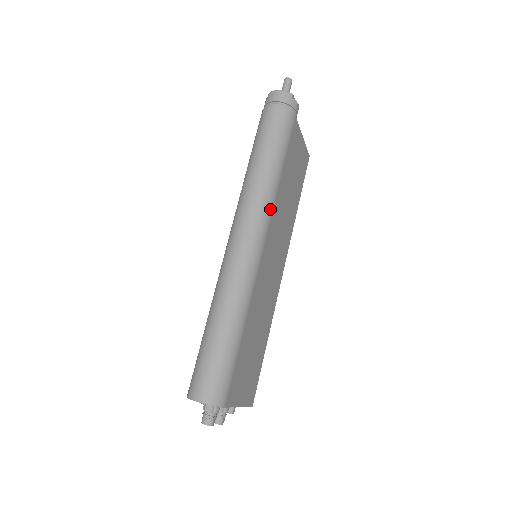
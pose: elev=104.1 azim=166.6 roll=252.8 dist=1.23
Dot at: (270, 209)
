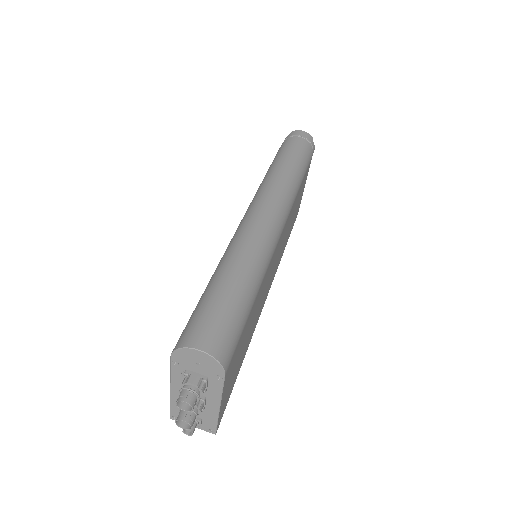
Dot at: (291, 204)
